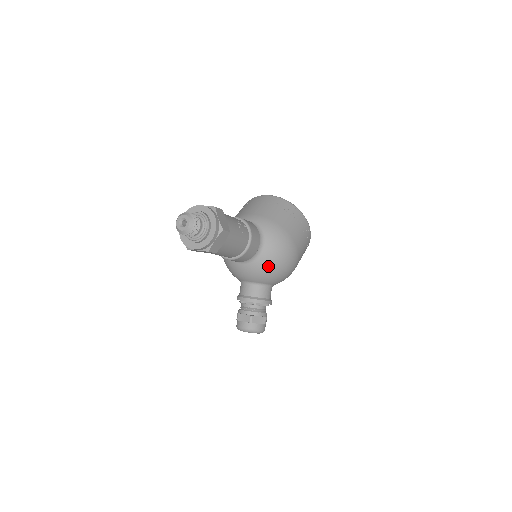
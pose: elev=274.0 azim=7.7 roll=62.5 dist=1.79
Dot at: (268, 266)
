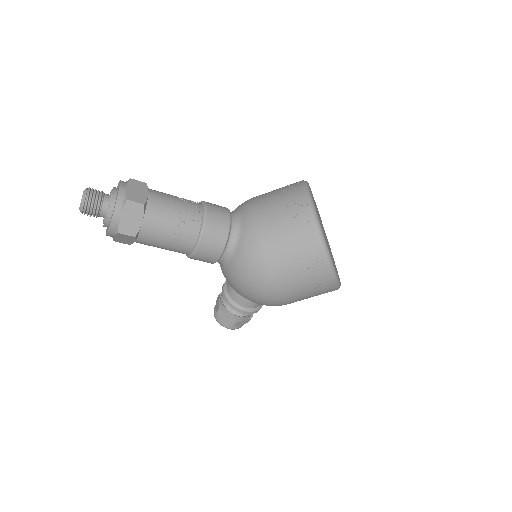
Dot at: (232, 284)
